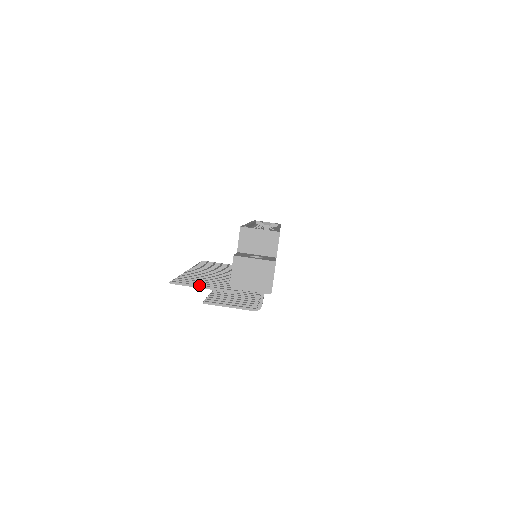
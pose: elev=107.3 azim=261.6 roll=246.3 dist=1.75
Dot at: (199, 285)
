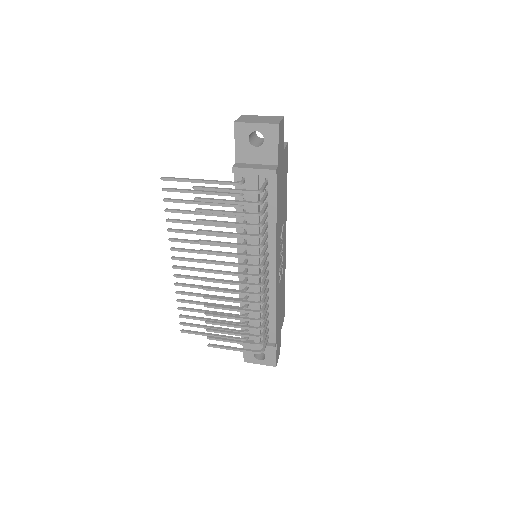
Dot at: (193, 179)
